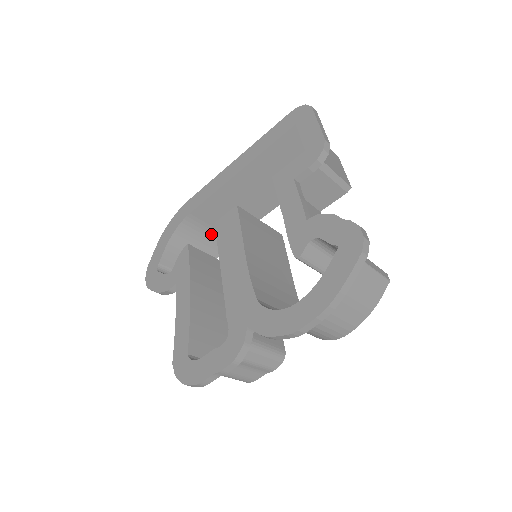
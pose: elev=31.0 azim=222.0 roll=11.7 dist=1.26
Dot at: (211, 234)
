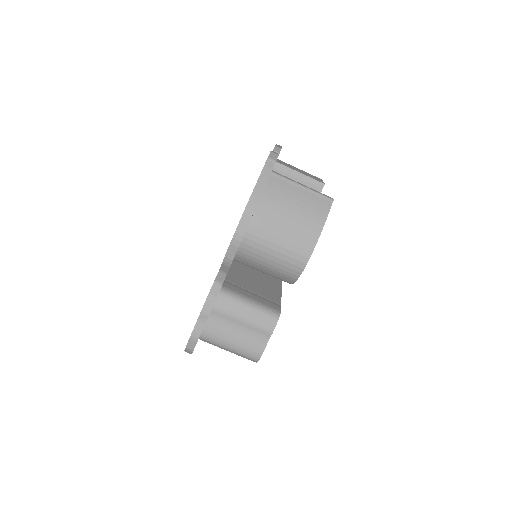
Dot at: occluded
